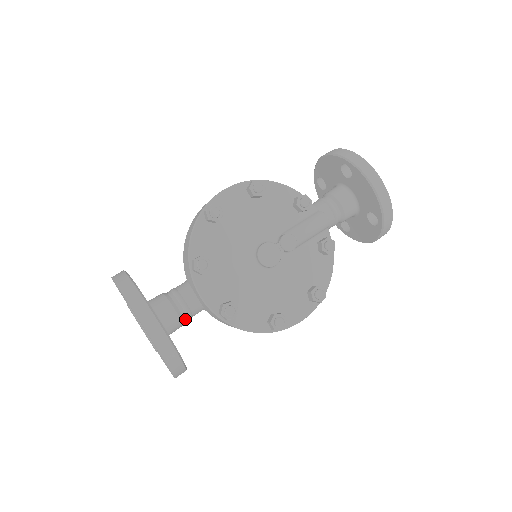
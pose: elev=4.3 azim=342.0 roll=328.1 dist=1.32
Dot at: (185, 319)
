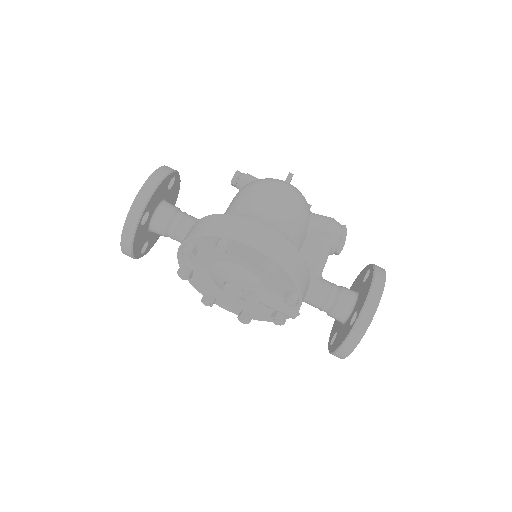
Dot at: occluded
